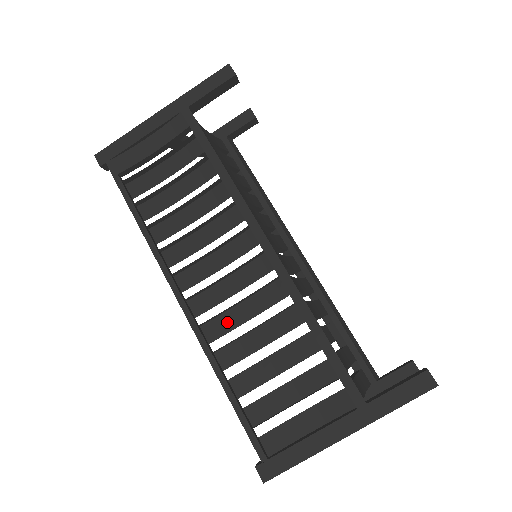
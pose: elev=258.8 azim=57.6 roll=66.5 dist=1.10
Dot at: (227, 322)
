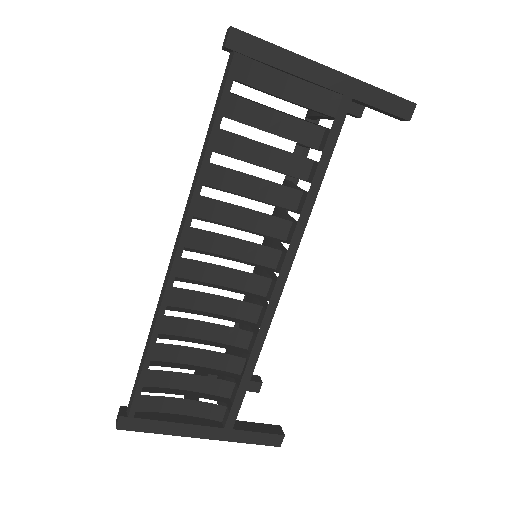
Dot at: (194, 300)
